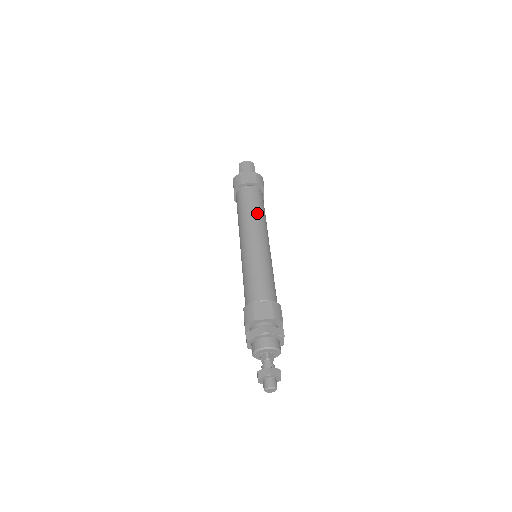
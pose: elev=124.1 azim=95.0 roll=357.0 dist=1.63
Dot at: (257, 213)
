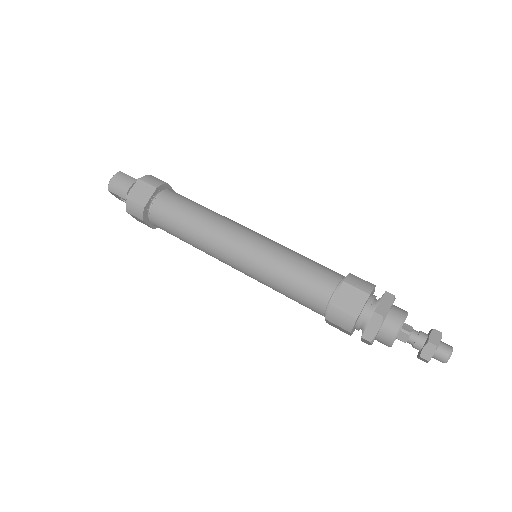
Dot at: (202, 216)
